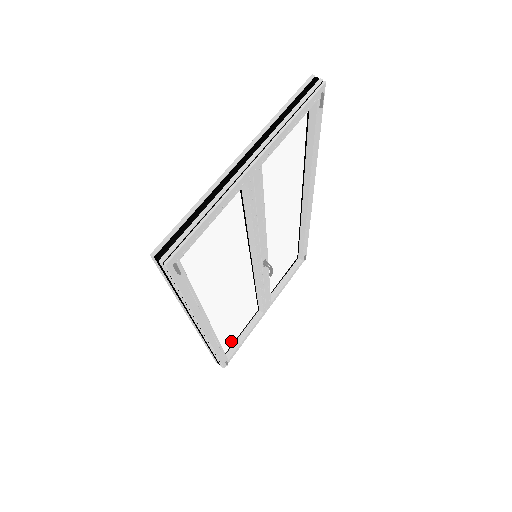
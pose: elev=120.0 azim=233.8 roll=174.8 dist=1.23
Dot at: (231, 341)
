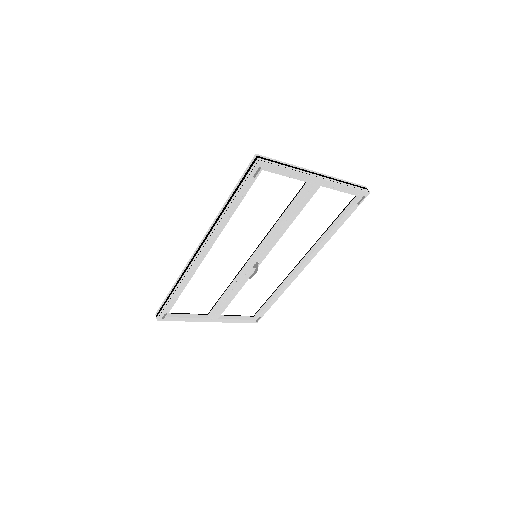
Dot at: (179, 308)
